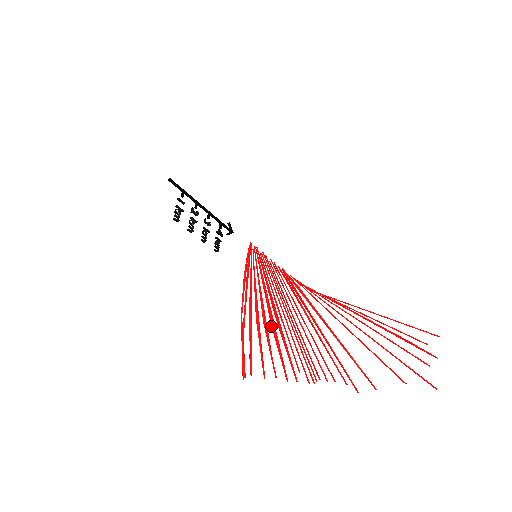
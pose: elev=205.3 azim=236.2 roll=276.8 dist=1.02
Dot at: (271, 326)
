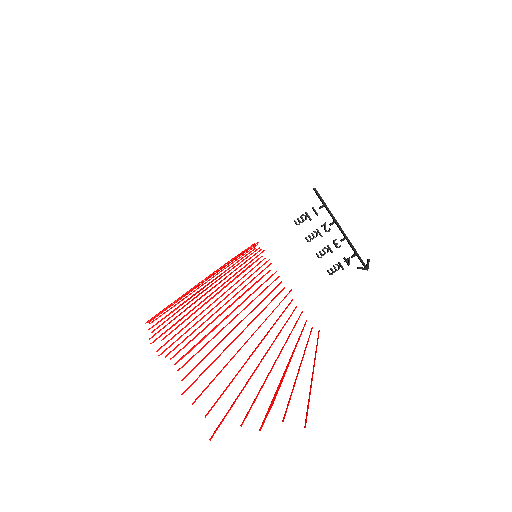
Dot at: occluded
